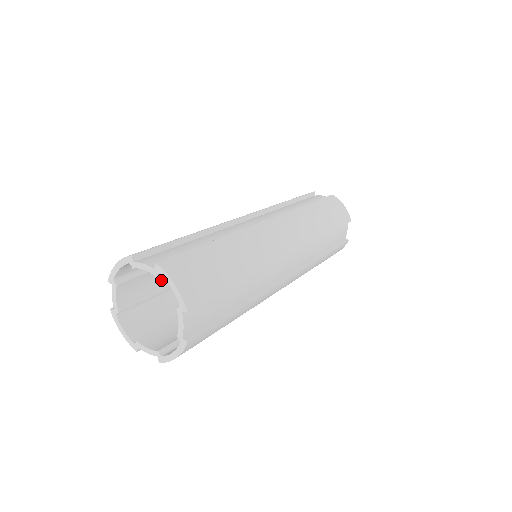
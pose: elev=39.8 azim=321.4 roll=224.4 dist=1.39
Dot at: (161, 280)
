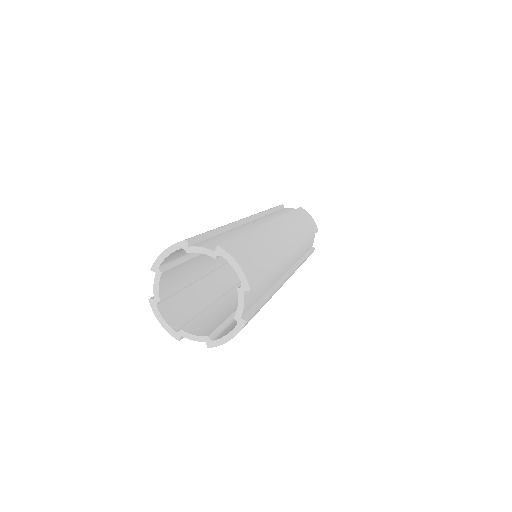
Dot at: (186, 273)
